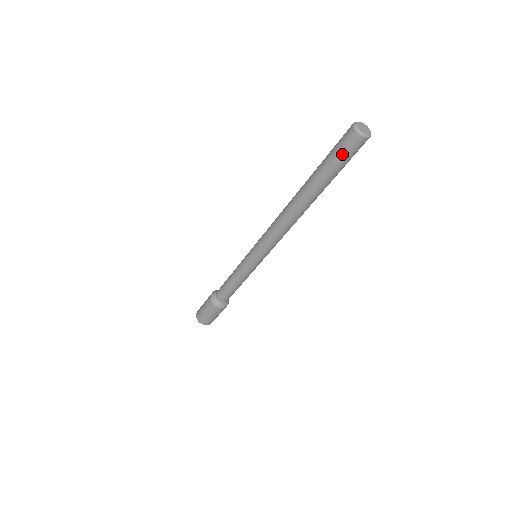
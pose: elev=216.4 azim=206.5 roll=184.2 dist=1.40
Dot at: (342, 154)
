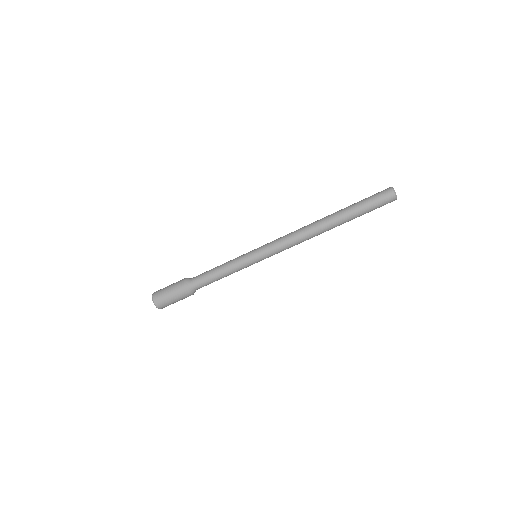
Dot at: (377, 203)
